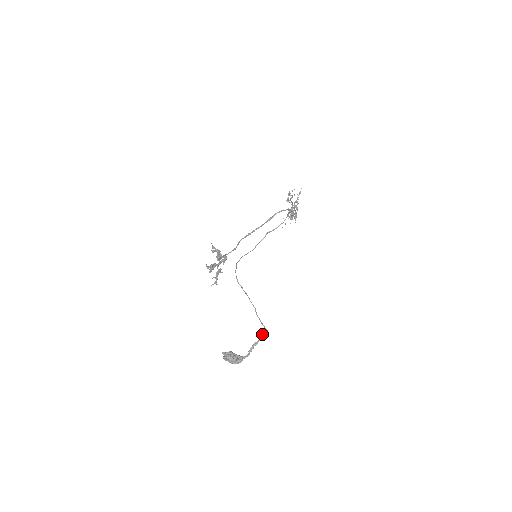
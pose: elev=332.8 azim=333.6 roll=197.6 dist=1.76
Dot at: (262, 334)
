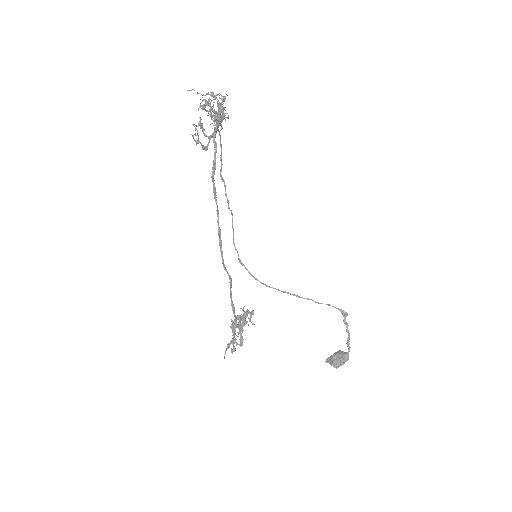
Dot at: (345, 324)
